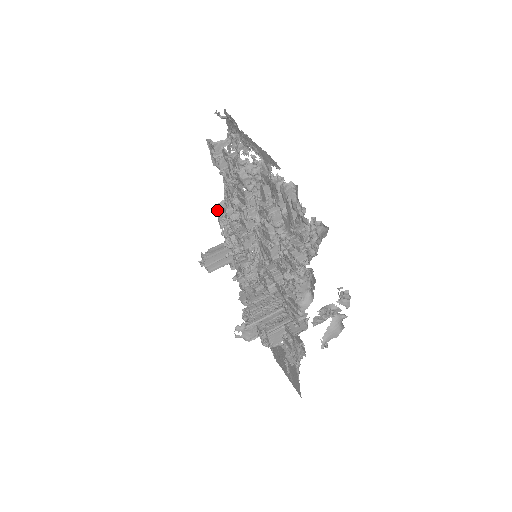
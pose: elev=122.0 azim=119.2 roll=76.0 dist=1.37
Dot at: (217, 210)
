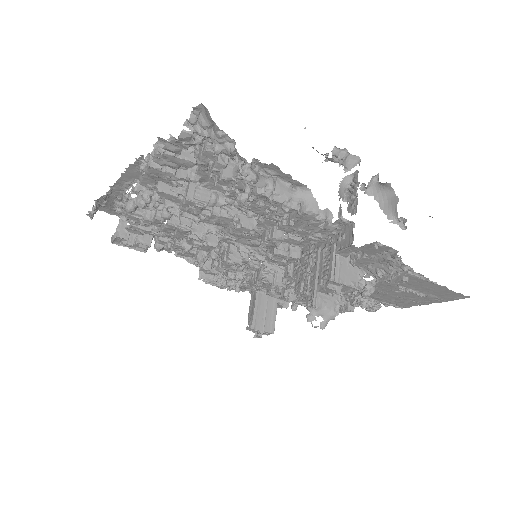
Dot at: (206, 282)
